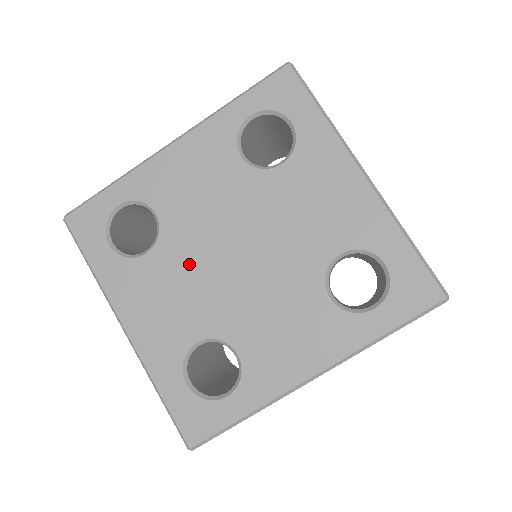
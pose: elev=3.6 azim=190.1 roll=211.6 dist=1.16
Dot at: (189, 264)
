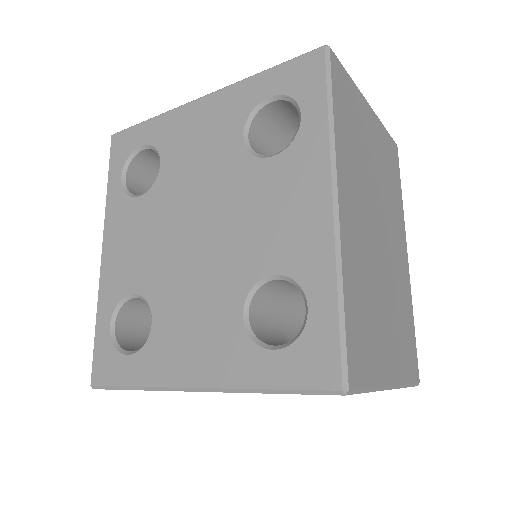
Dot at: (180, 284)
